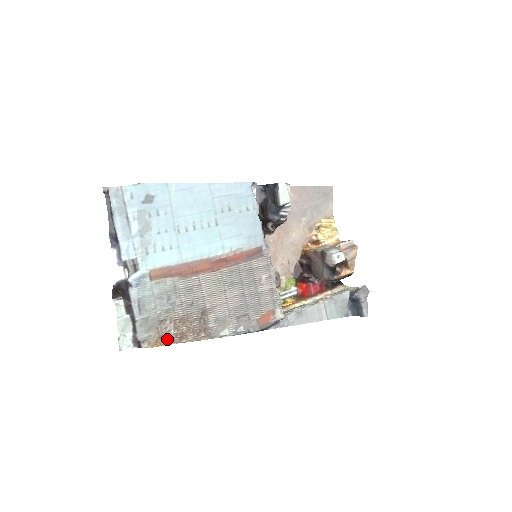
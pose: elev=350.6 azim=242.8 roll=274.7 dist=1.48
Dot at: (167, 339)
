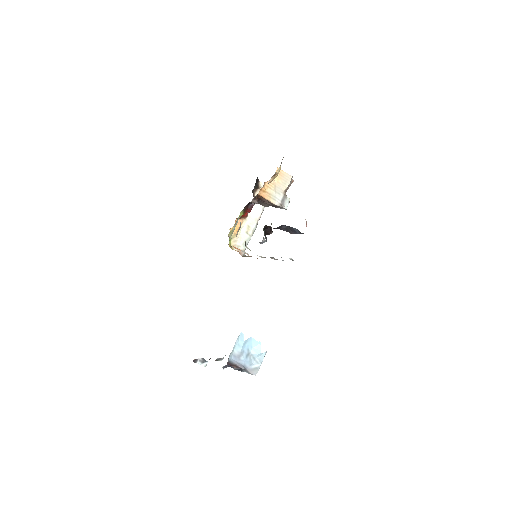
Dot at: occluded
